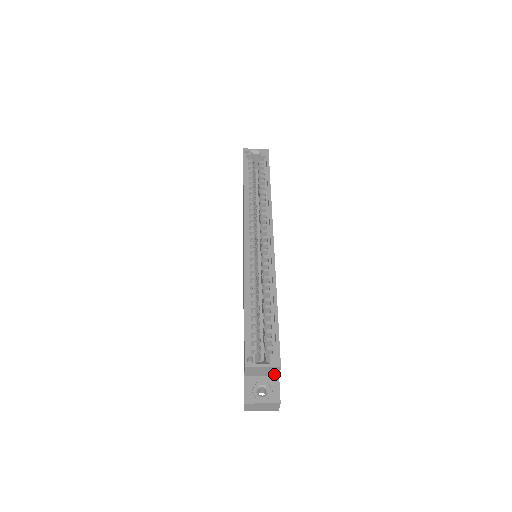
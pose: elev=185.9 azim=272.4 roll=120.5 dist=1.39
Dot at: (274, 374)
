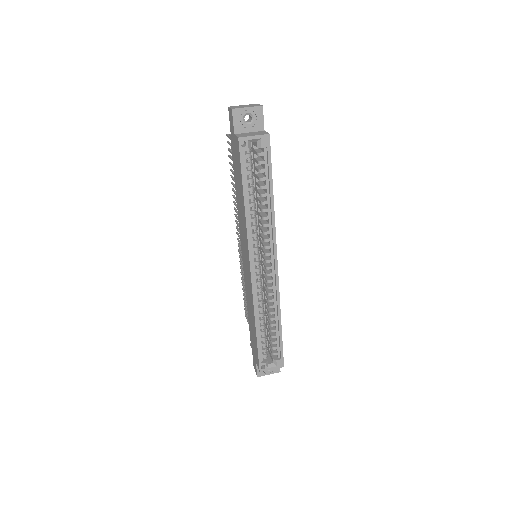
Dot at: occluded
